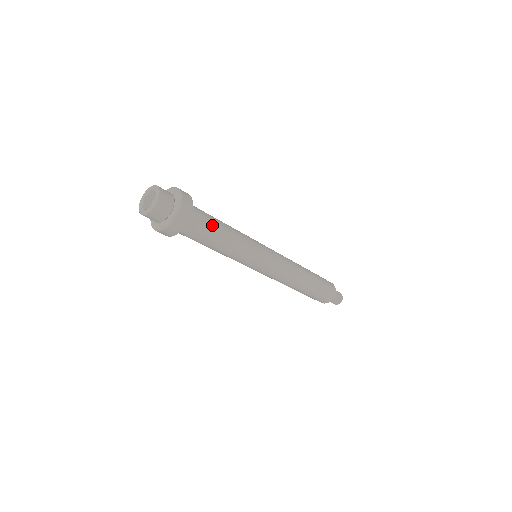
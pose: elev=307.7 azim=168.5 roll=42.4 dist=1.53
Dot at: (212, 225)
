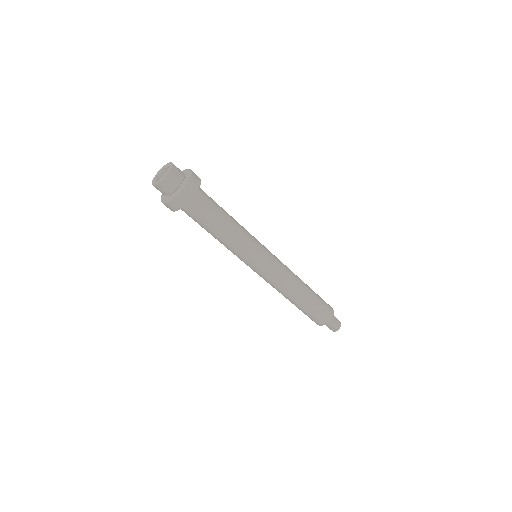
Dot at: (217, 206)
